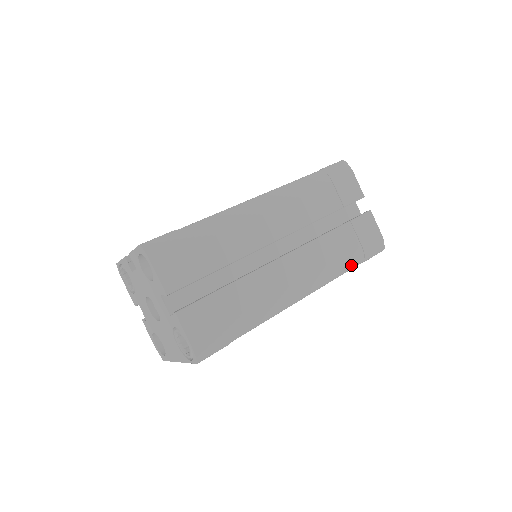
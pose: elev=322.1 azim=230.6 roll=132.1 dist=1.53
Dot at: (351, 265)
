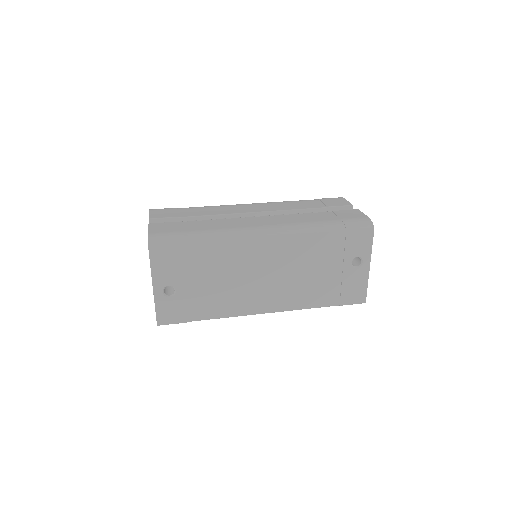
Dot at: (327, 228)
